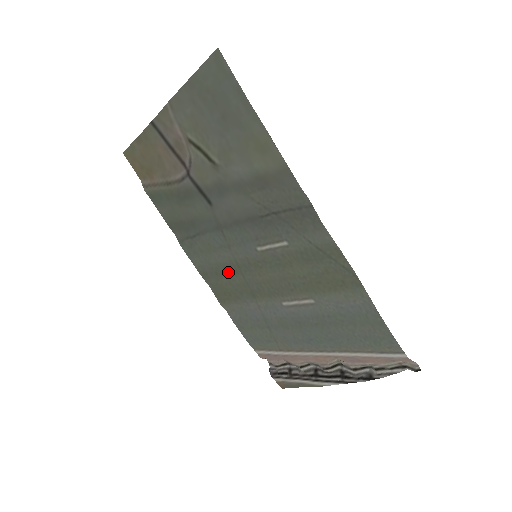
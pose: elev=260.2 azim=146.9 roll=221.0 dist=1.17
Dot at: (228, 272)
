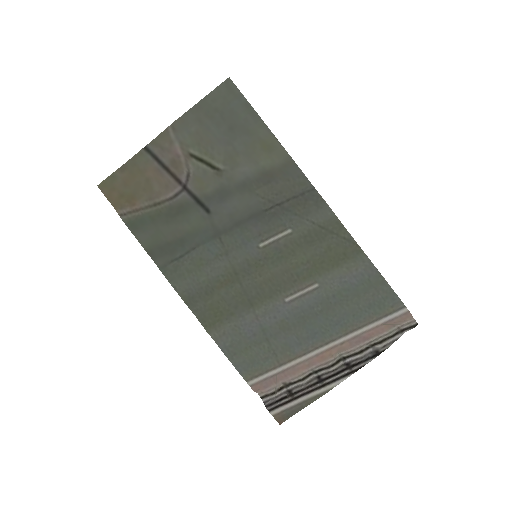
Dot at: (222, 285)
